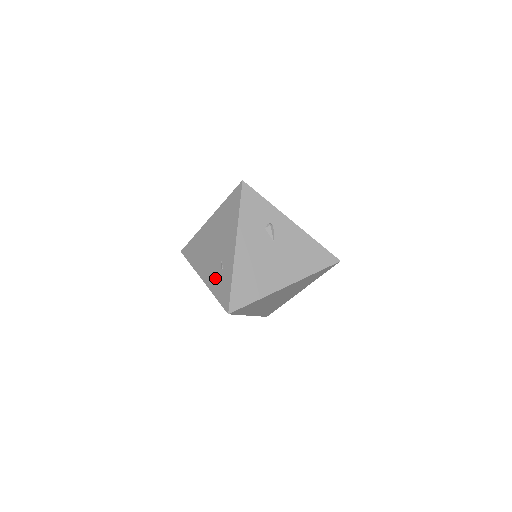
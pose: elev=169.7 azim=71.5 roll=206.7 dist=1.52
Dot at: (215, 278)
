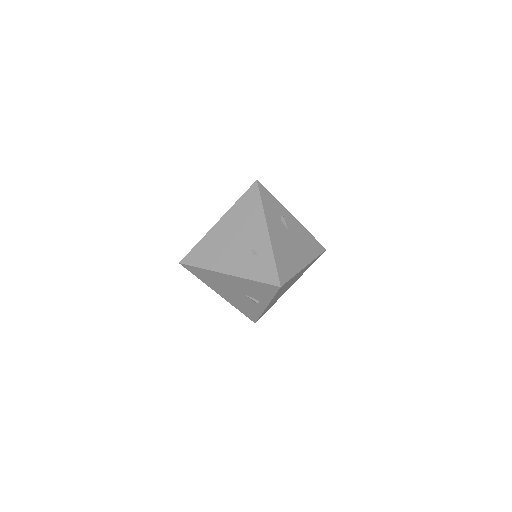
Dot at: (248, 265)
